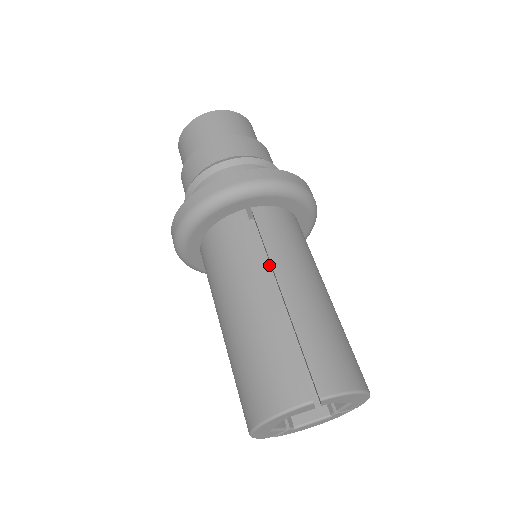
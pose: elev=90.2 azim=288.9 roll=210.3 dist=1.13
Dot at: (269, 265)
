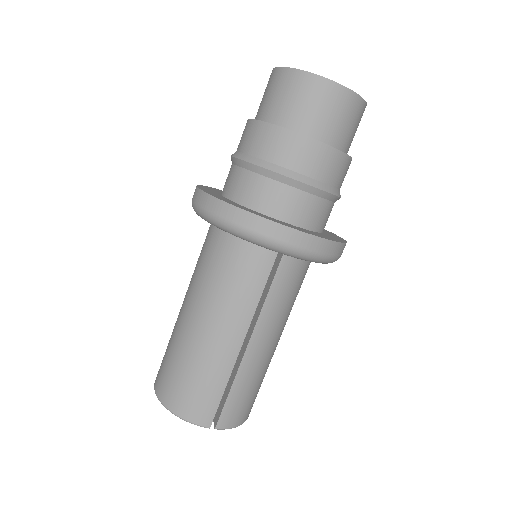
Dot at: occluded
